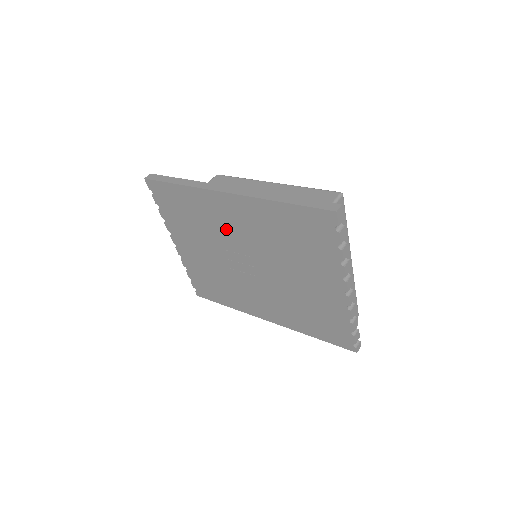
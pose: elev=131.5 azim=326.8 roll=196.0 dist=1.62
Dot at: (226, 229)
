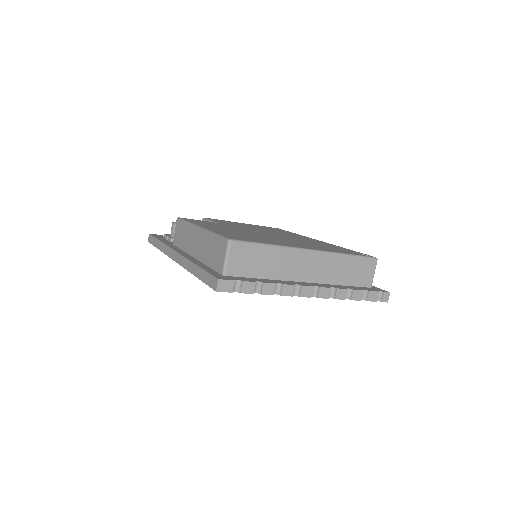
Dot at: occluded
